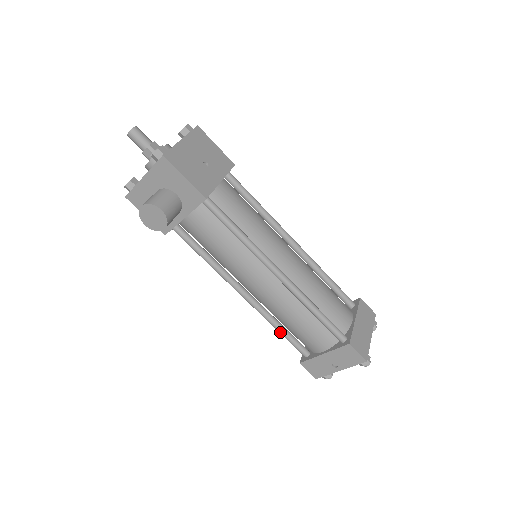
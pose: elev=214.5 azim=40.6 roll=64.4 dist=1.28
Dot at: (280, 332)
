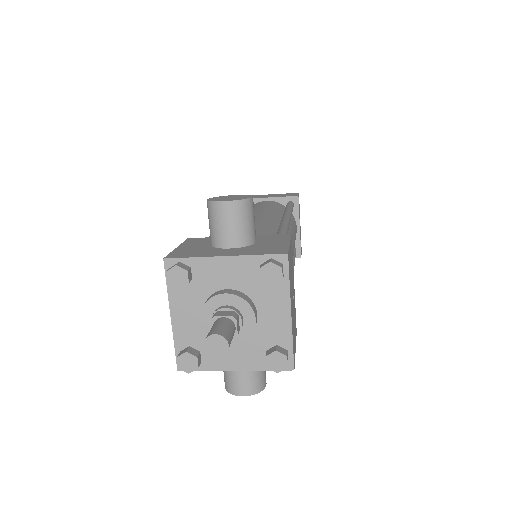
Dot at: occluded
